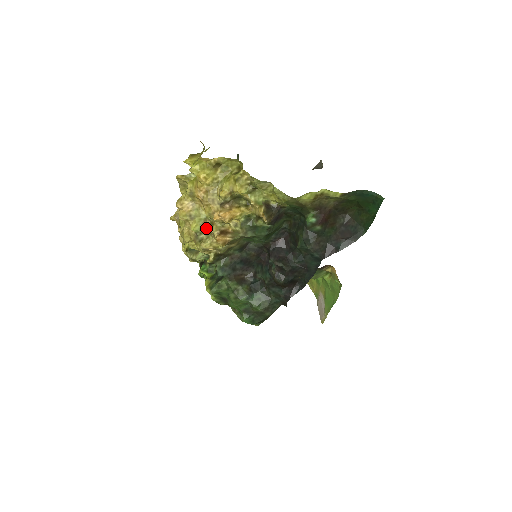
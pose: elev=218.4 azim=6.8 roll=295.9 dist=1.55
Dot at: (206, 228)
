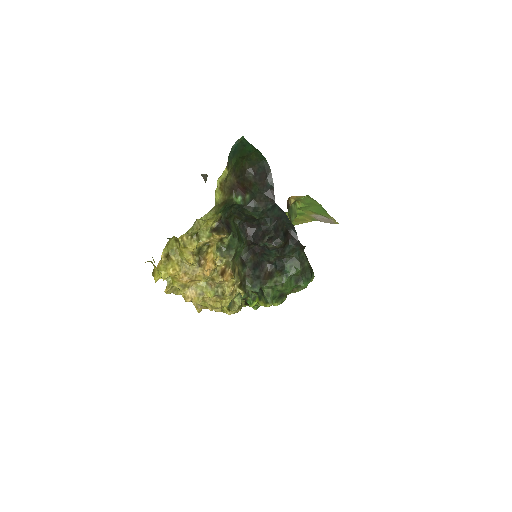
Dot at: (214, 286)
